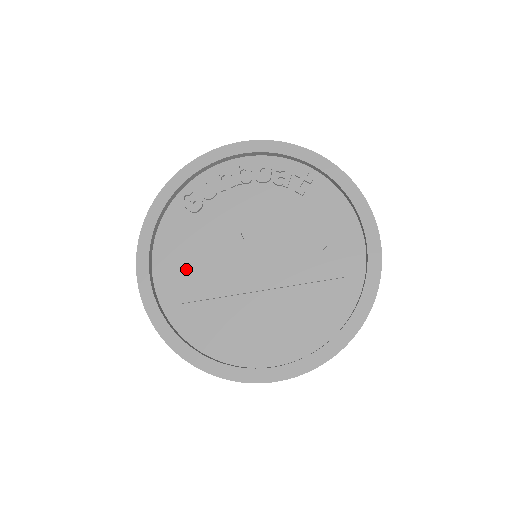
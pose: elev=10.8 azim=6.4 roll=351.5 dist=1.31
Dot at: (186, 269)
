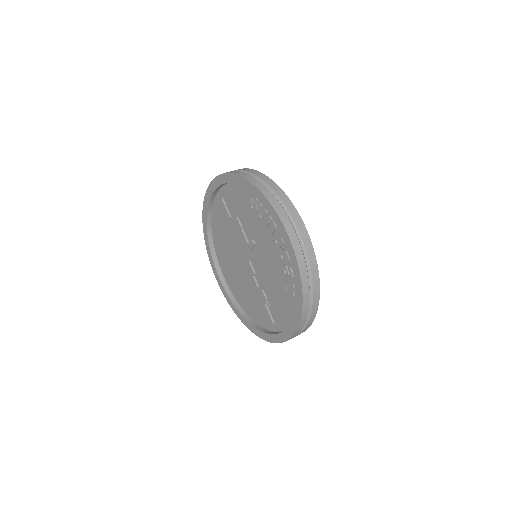
Dot at: (230, 212)
